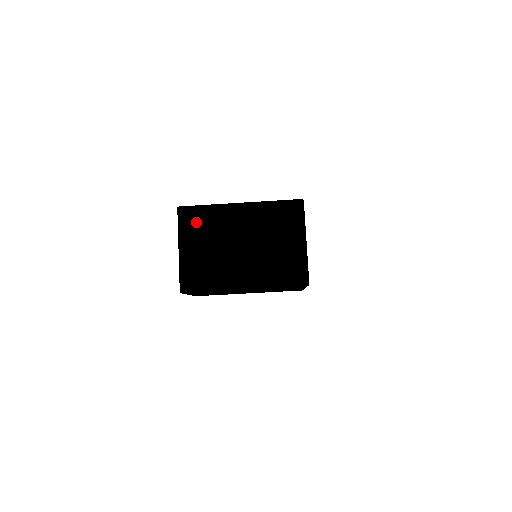
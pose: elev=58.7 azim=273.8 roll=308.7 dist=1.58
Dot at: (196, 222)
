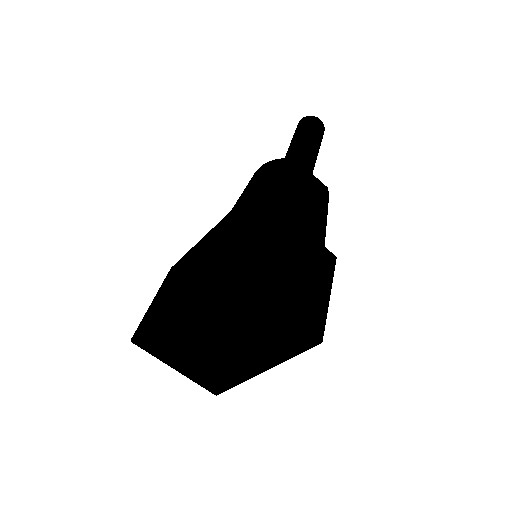
Dot at: (159, 345)
